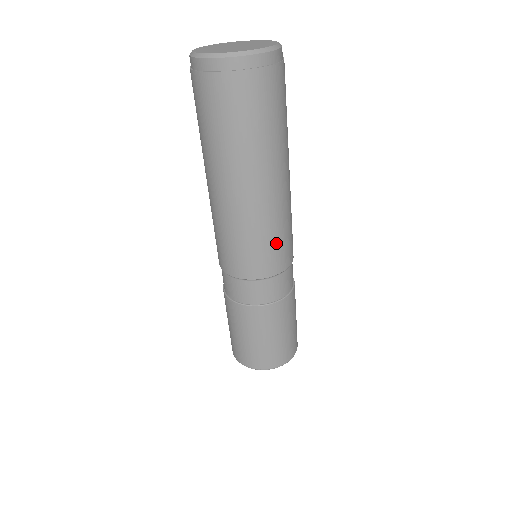
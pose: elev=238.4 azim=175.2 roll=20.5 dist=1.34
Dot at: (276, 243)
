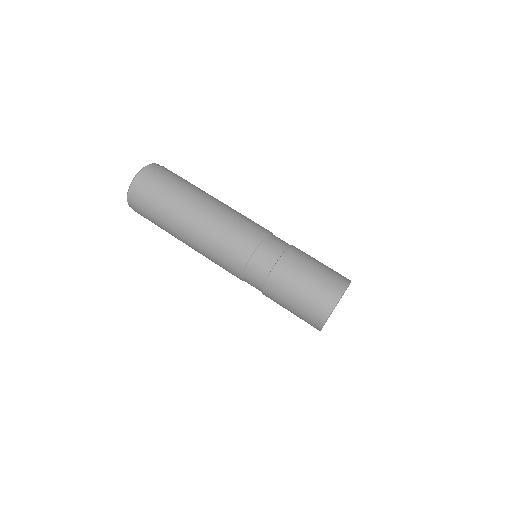
Dot at: (239, 229)
